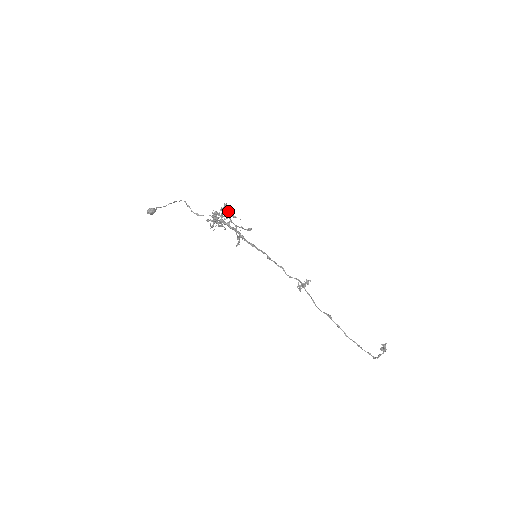
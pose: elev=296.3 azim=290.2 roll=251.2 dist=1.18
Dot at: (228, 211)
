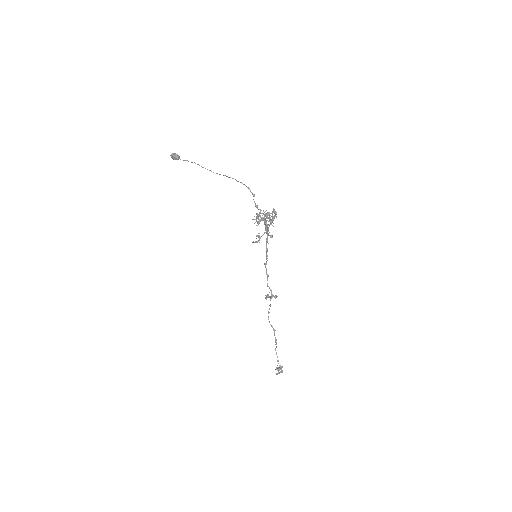
Dot at: (274, 217)
